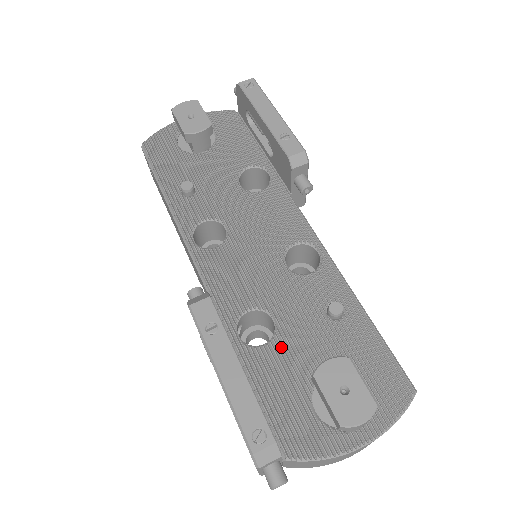
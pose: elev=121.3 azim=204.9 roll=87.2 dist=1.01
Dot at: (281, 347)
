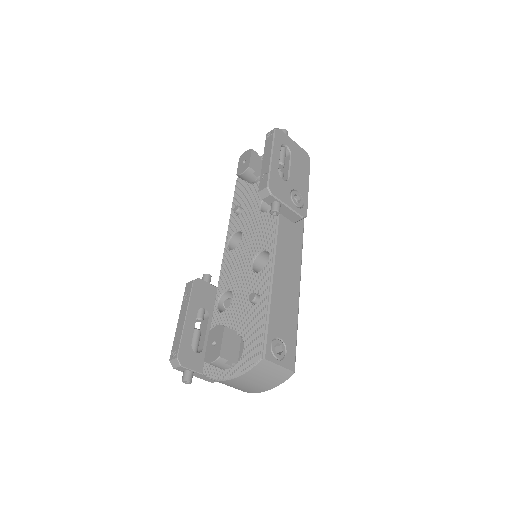
Dot at: (227, 315)
